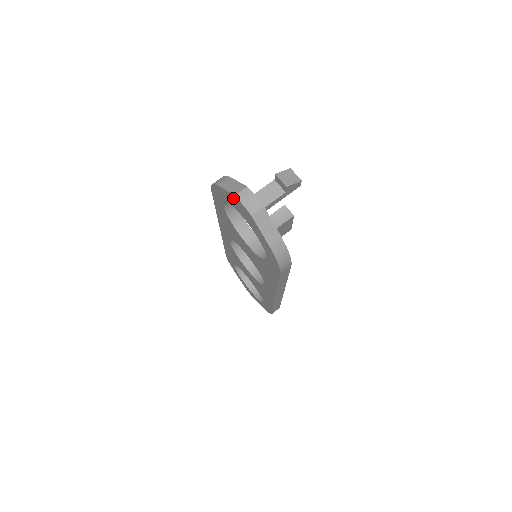
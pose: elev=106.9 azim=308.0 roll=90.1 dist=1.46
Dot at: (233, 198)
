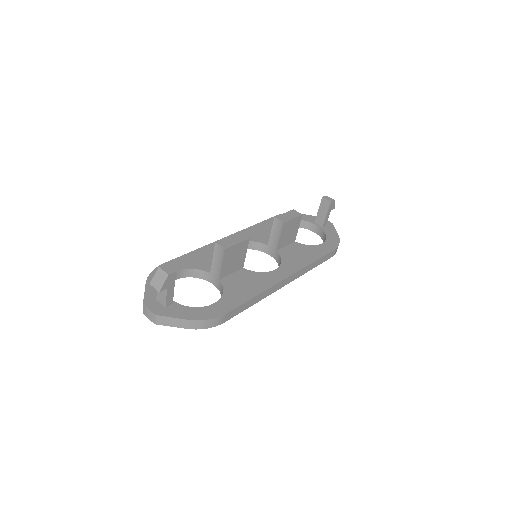
Dot at: occluded
